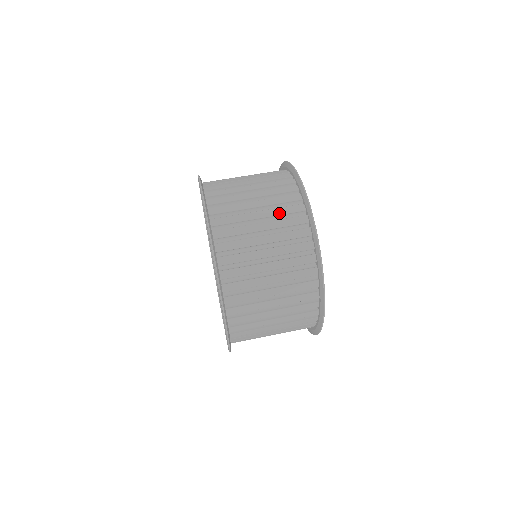
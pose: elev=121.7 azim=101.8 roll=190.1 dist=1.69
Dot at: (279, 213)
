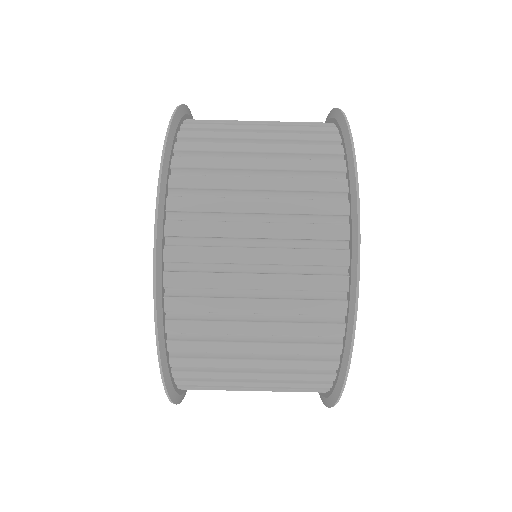
Dot at: occluded
